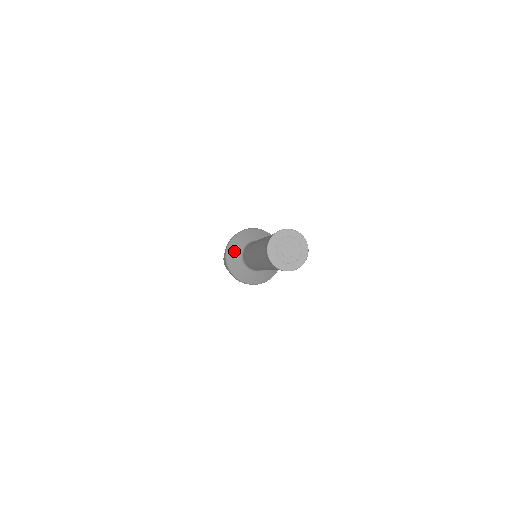
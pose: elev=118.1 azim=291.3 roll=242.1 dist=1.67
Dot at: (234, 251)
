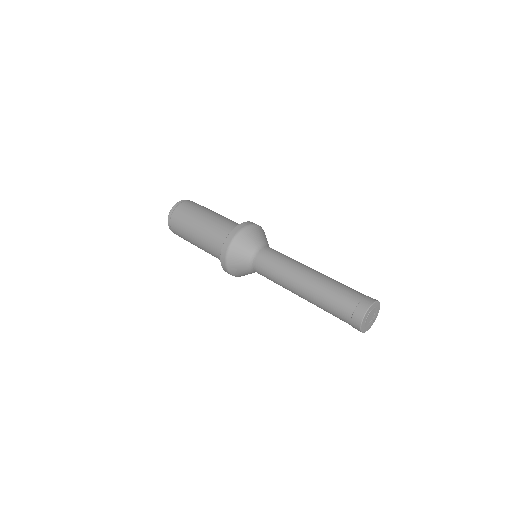
Dot at: (239, 258)
